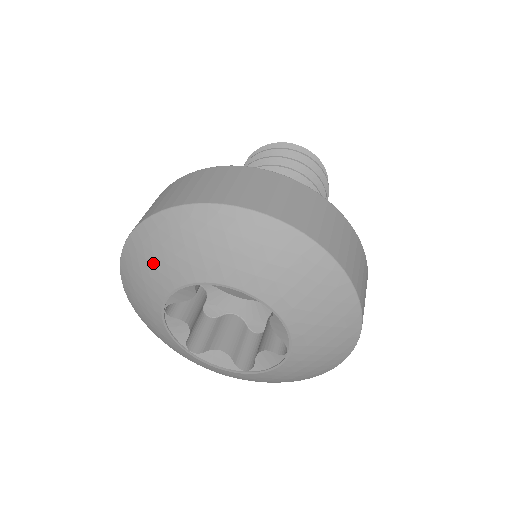
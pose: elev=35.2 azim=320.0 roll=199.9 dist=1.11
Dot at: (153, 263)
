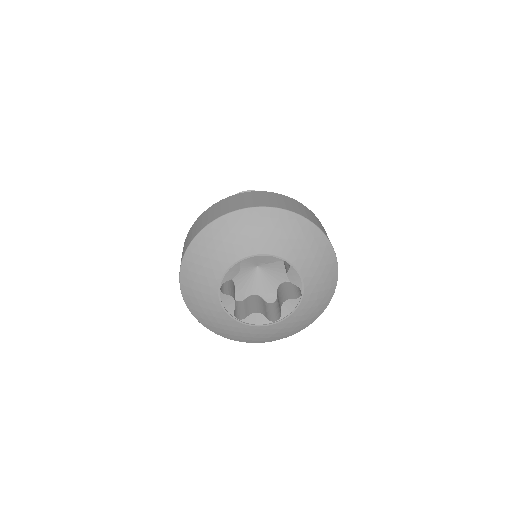
Dot at: (269, 233)
